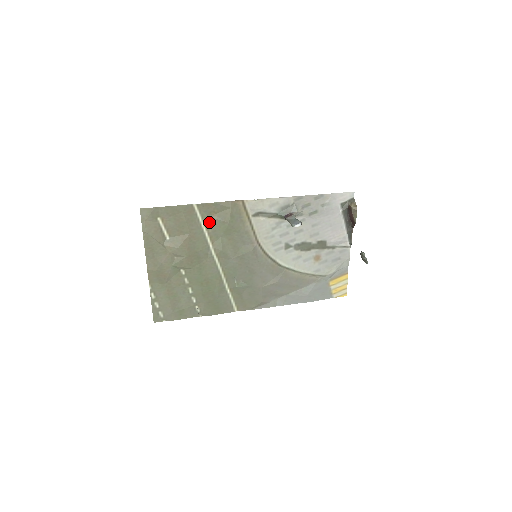
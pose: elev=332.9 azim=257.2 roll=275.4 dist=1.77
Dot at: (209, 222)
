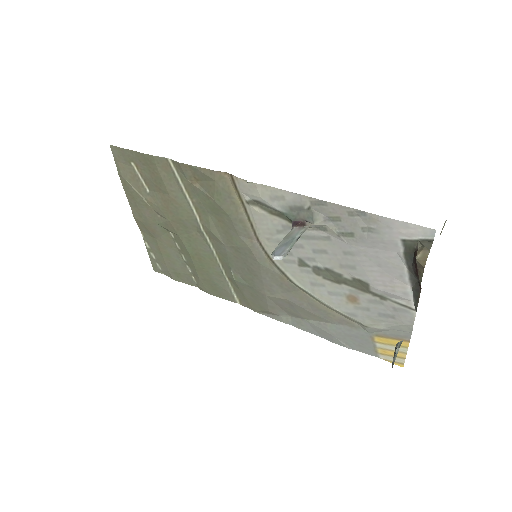
Dot at: (191, 189)
